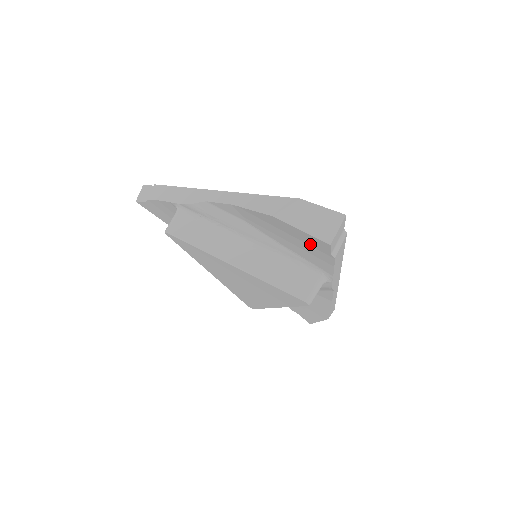
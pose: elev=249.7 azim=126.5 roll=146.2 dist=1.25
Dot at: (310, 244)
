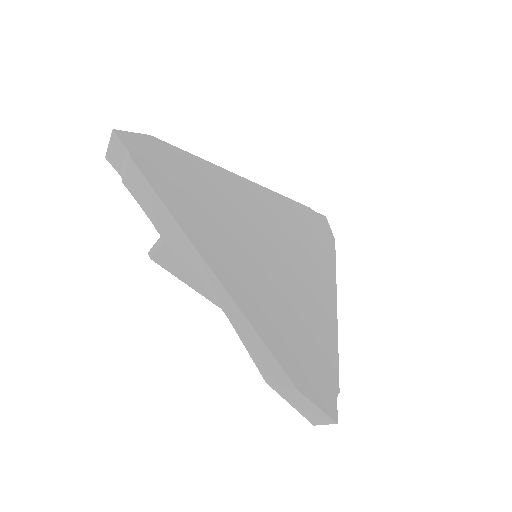
Dot at: occluded
